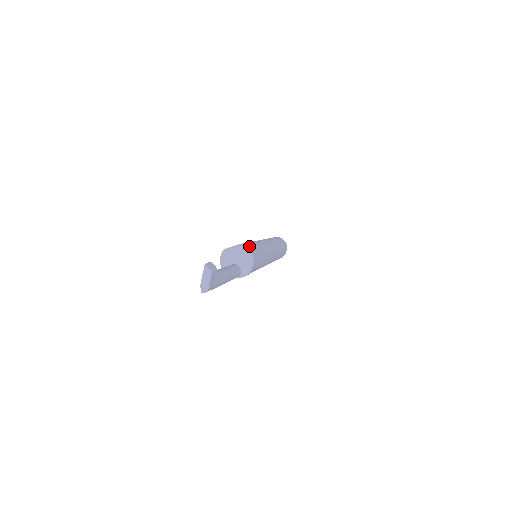
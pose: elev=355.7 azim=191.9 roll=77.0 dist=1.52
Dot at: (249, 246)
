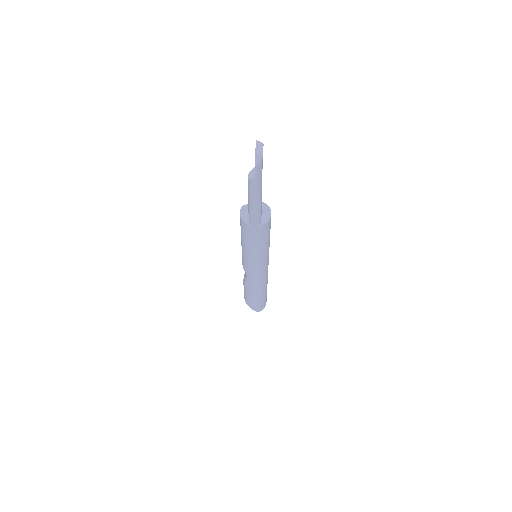
Dot at: occluded
